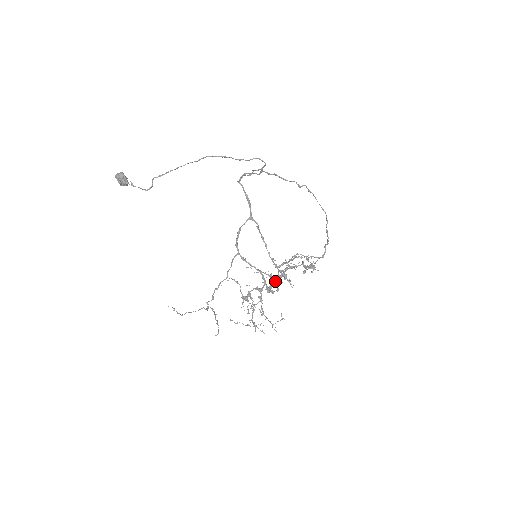
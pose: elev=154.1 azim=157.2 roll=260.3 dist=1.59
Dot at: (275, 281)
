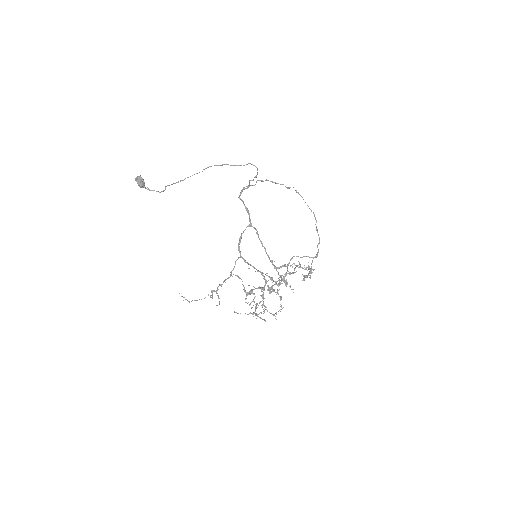
Dot at: (275, 282)
